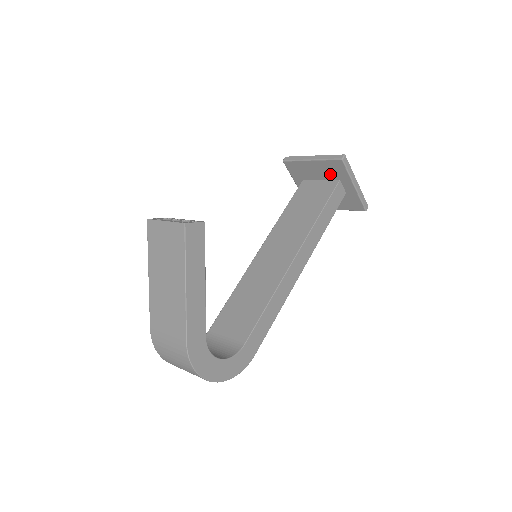
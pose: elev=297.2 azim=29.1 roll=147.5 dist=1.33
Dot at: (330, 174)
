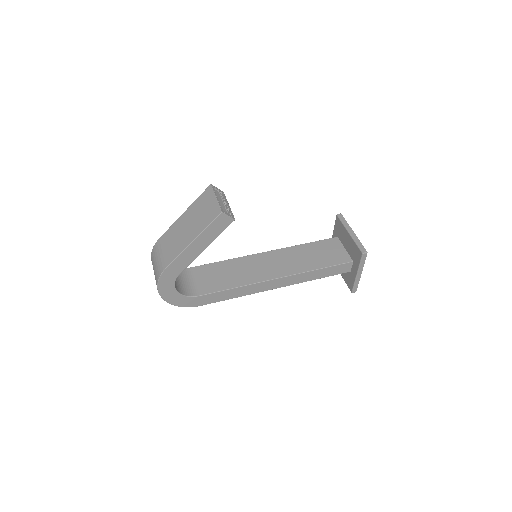
Dot at: (352, 252)
